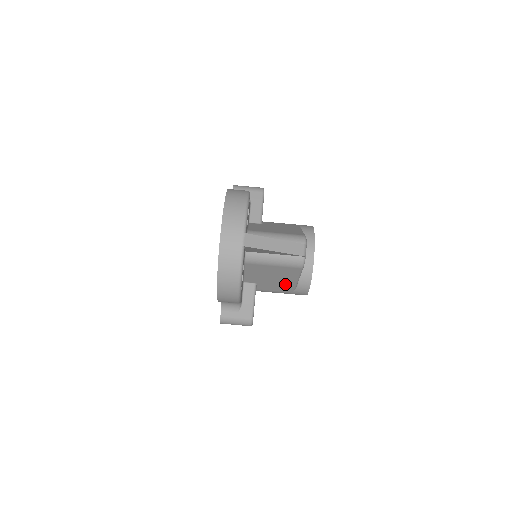
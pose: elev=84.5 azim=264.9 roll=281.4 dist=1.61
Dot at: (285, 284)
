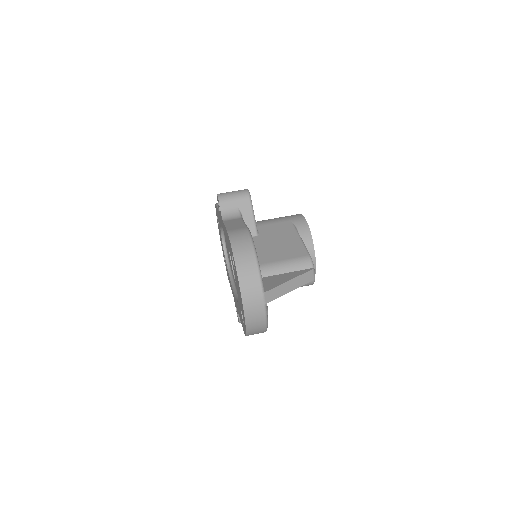
Dot at: occluded
